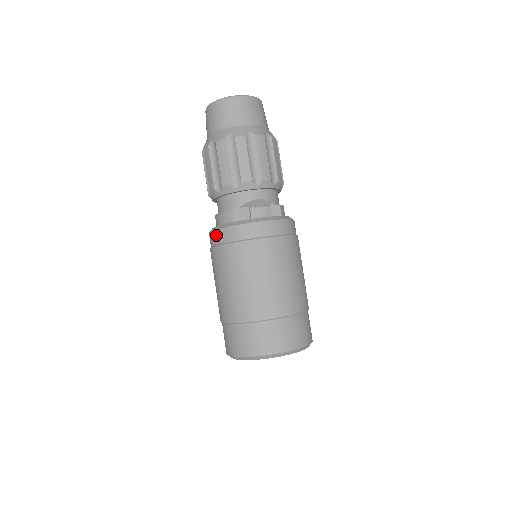
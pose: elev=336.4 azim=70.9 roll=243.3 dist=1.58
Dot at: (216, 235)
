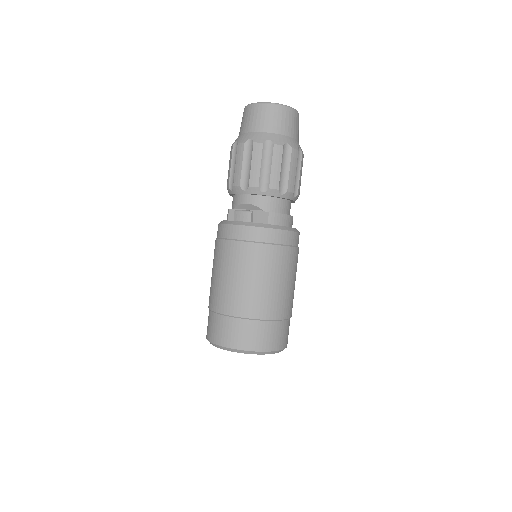
Dot at: occluded
